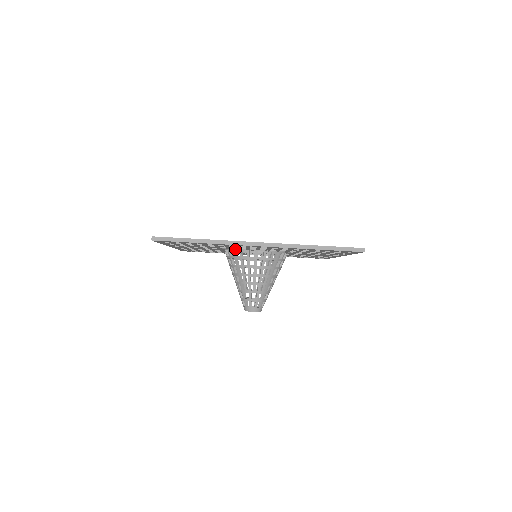
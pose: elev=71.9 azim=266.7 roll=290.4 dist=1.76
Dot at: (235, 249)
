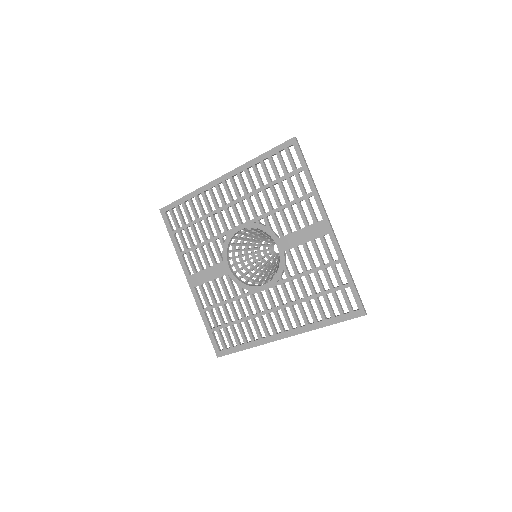
Dot at: (247, 286)
